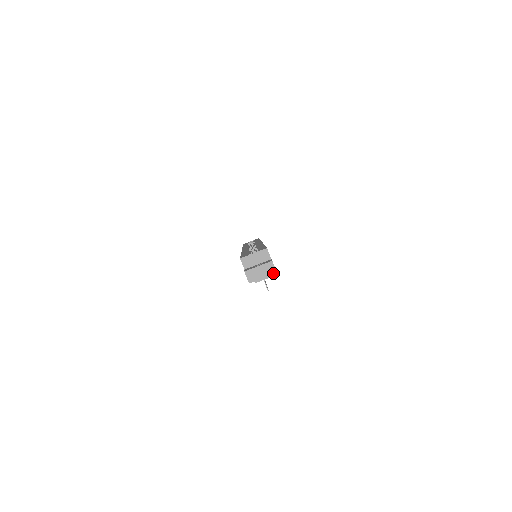
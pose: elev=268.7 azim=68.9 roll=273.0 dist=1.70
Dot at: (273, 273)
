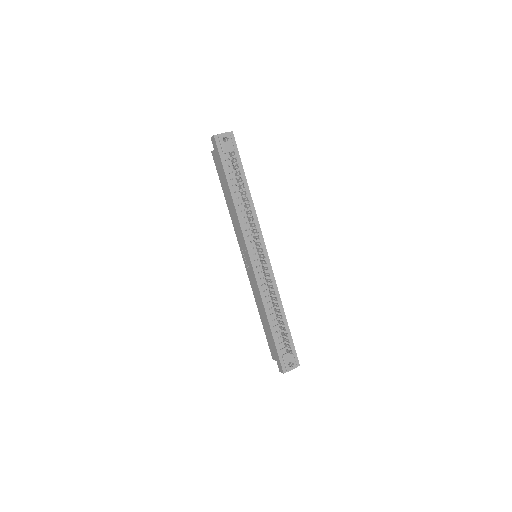
Dot at: (230, 132)
